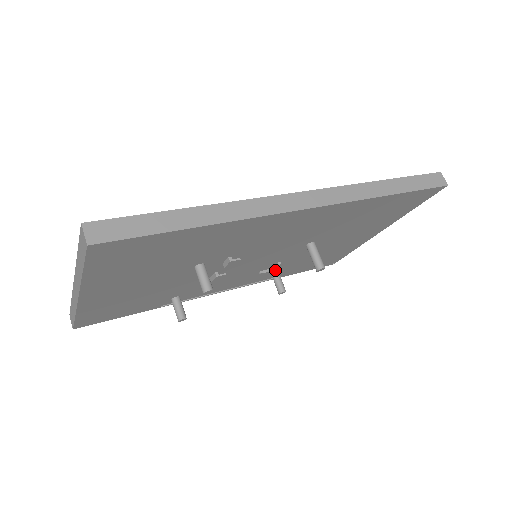
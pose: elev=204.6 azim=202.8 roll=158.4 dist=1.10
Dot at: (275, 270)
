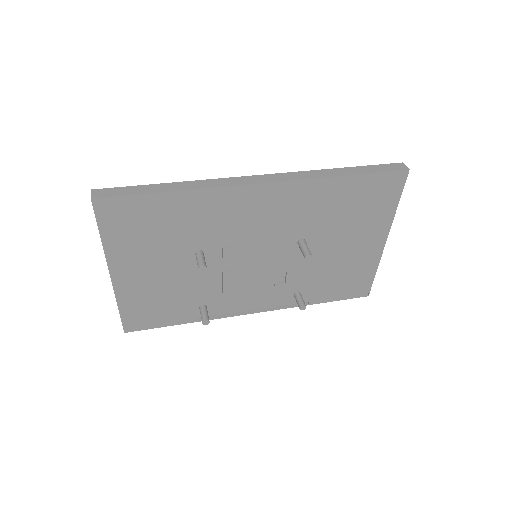
Dot at: (293, 287)
